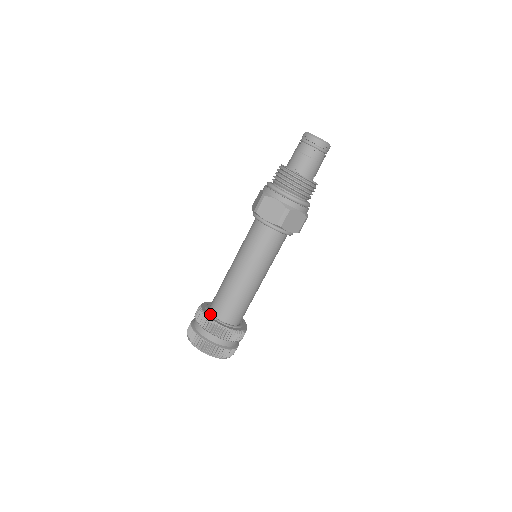
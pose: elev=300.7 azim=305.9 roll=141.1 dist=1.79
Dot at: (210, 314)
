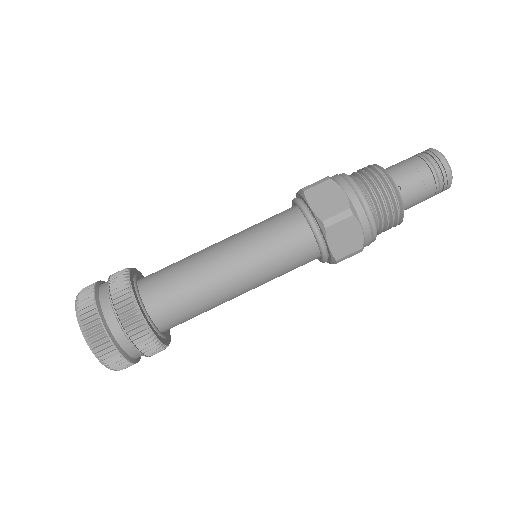
Dot at: (141, 275)
